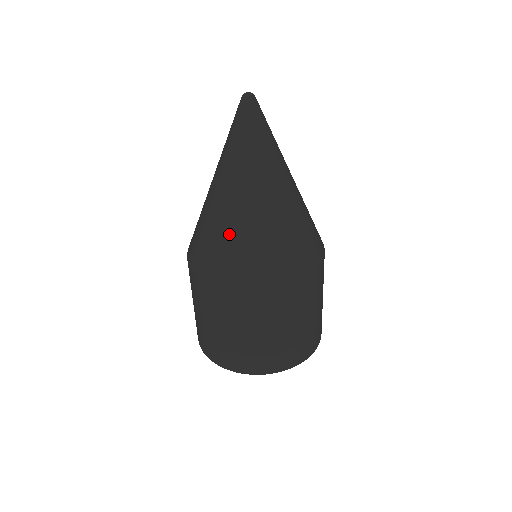
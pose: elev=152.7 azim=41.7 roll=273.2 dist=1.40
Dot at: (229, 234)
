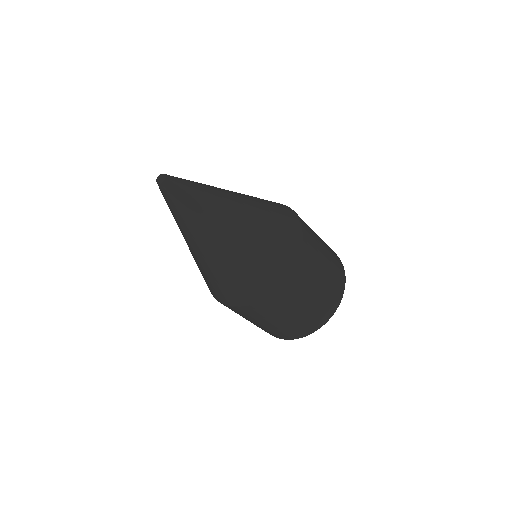
Dot at: (215, 276)
